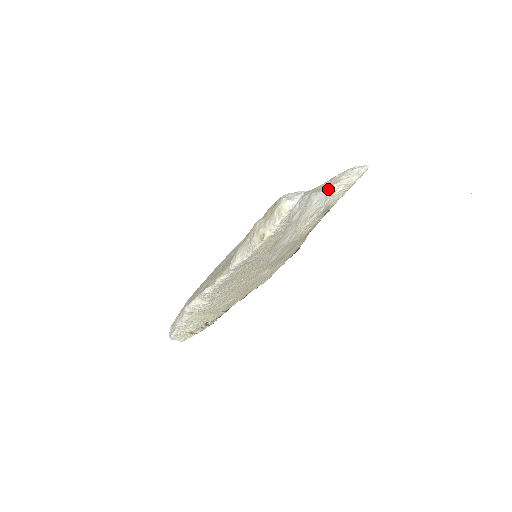
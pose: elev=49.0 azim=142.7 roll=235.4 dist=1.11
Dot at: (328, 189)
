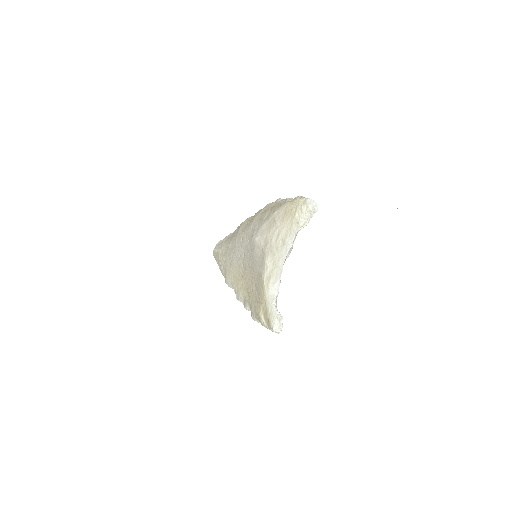
Dot at: (292, 244)
